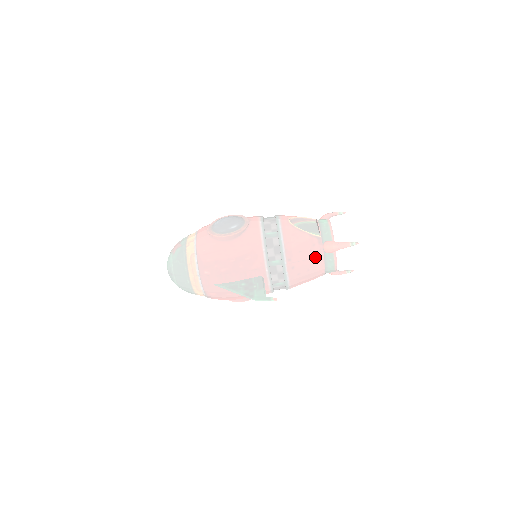
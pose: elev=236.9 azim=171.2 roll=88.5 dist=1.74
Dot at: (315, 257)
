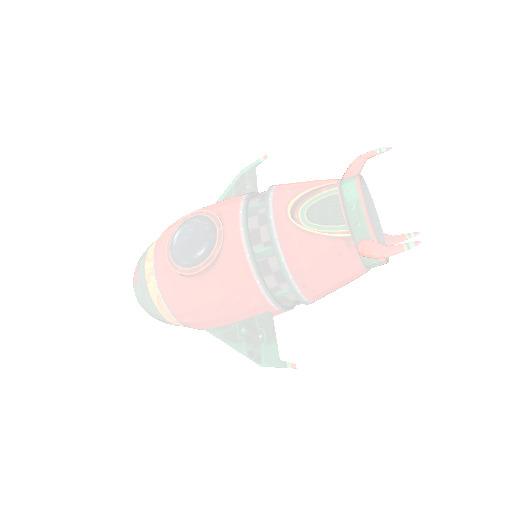
Dot at: (346, 269)
